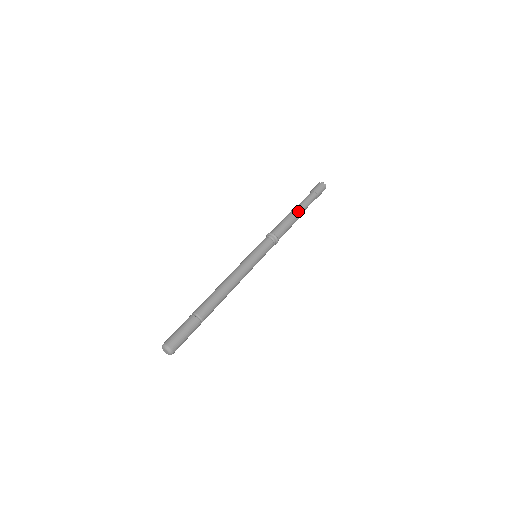
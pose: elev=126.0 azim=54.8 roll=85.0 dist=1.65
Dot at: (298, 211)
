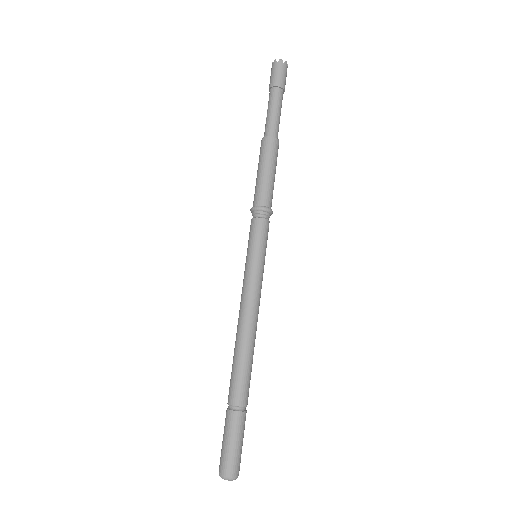
Dot at: (274, 141)
